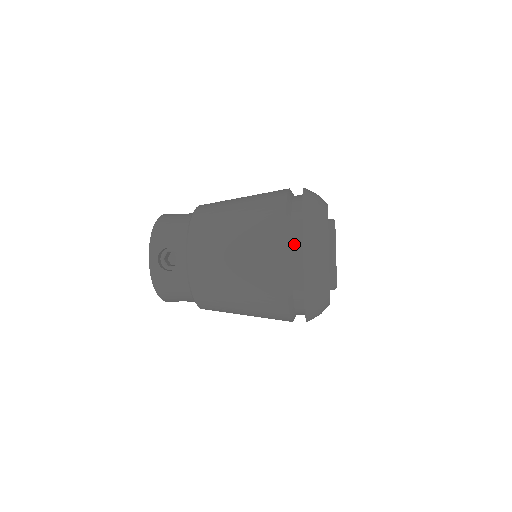
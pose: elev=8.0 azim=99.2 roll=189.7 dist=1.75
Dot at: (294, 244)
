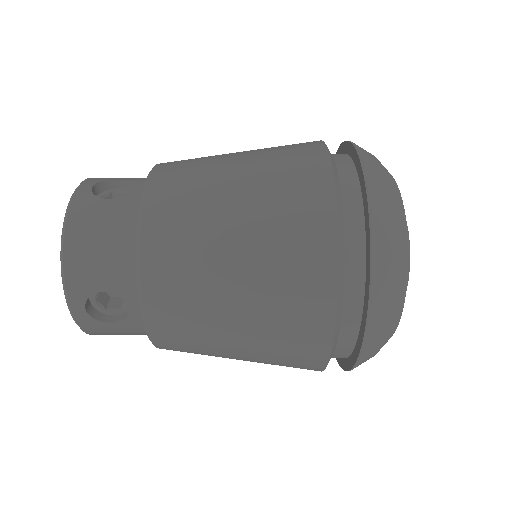
Dot at: (348, 310)
